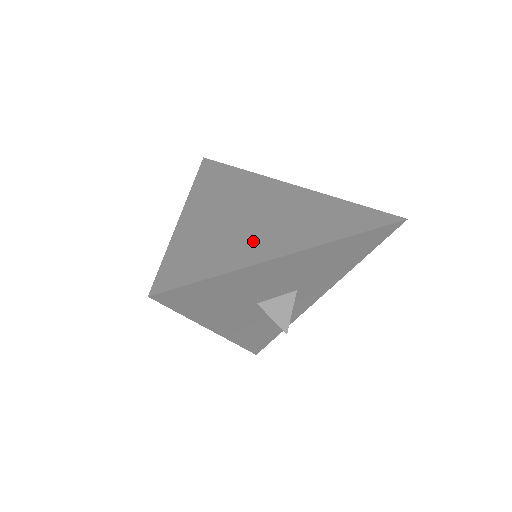
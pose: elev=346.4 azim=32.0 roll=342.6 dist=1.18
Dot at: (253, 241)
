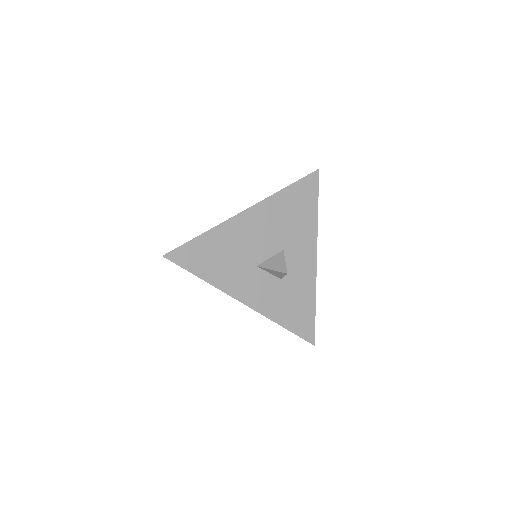
Dot at: occluded
